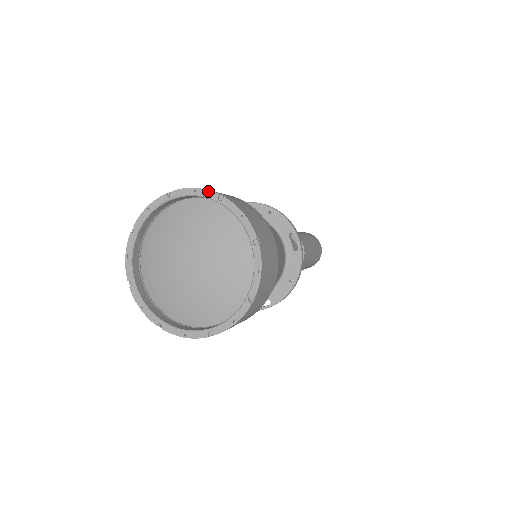
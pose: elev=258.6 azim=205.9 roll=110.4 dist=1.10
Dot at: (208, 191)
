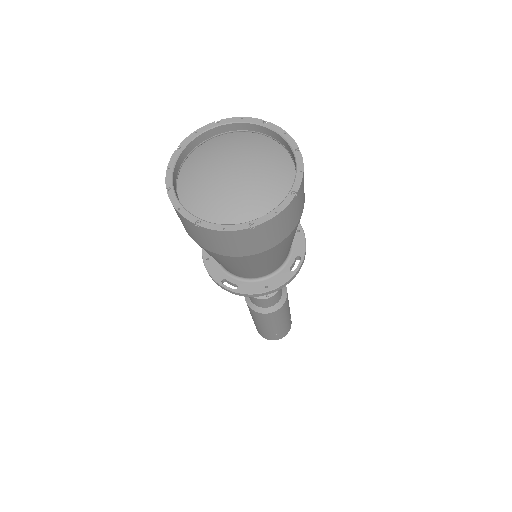
Dot at: (293, 140)
